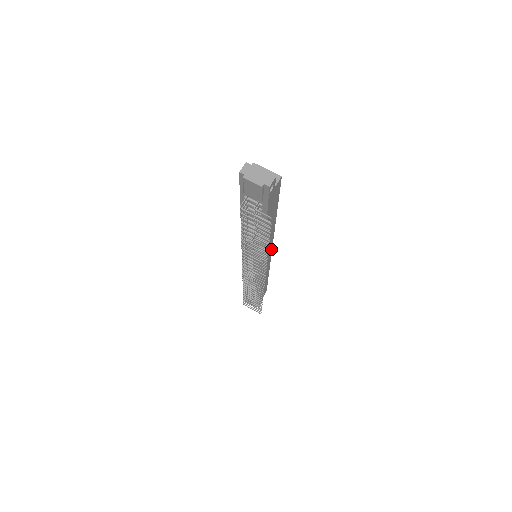
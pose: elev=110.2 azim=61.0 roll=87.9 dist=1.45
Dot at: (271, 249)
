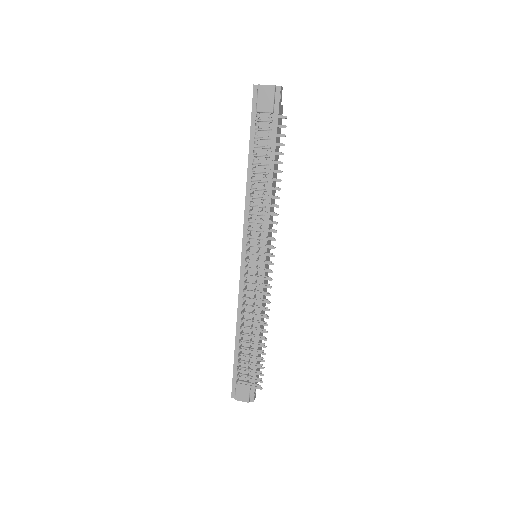
Dot at: (270, 249)
